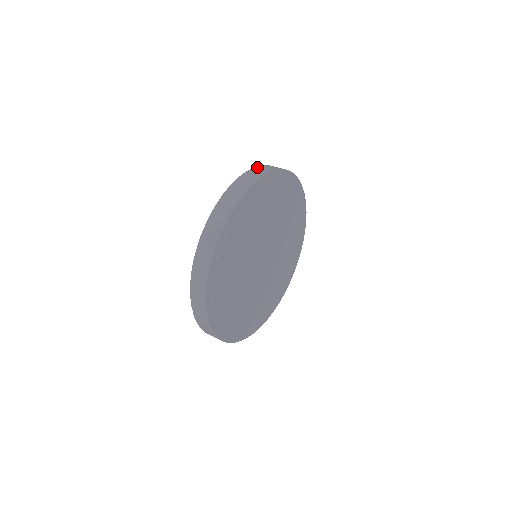
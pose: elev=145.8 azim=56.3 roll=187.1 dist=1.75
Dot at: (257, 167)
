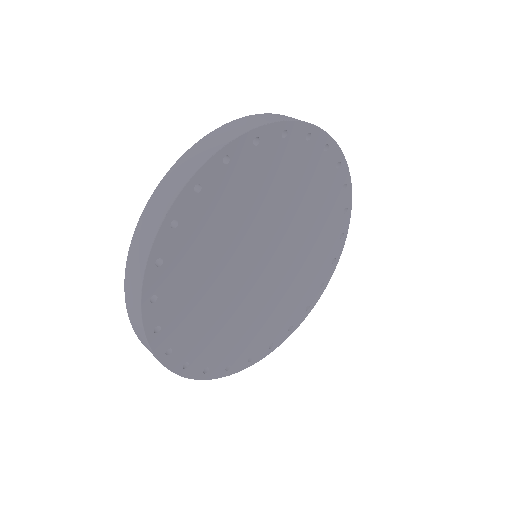
Dot at: (219, 129)
